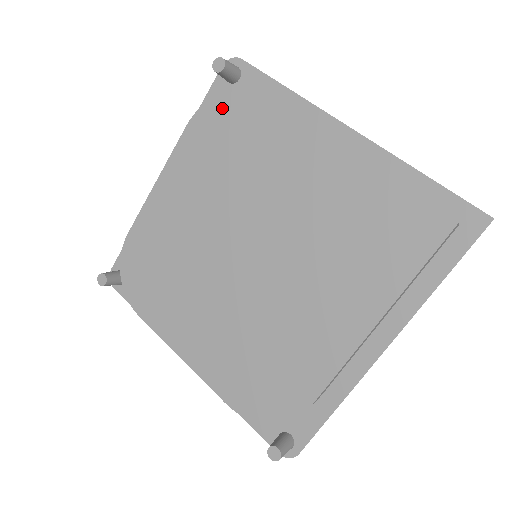
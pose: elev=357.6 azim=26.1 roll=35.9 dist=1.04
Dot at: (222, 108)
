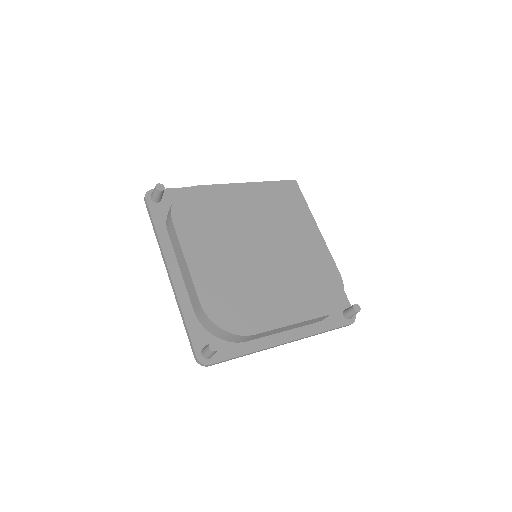
Dot at: (182, 202)
